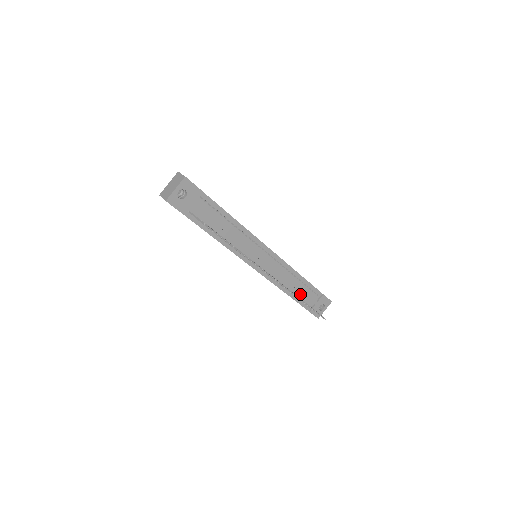
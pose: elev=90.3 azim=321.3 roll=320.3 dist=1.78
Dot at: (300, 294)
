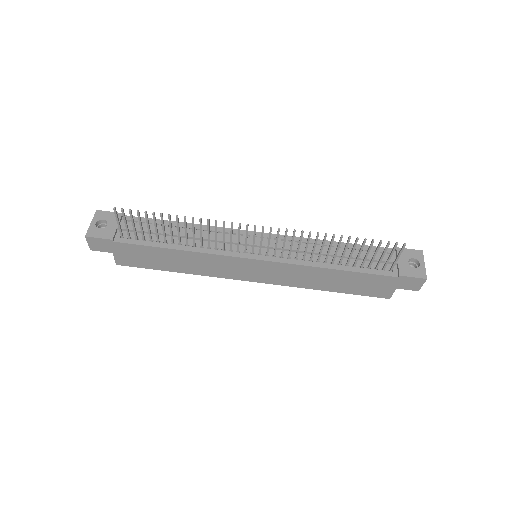
Dot at: (358, 262)
